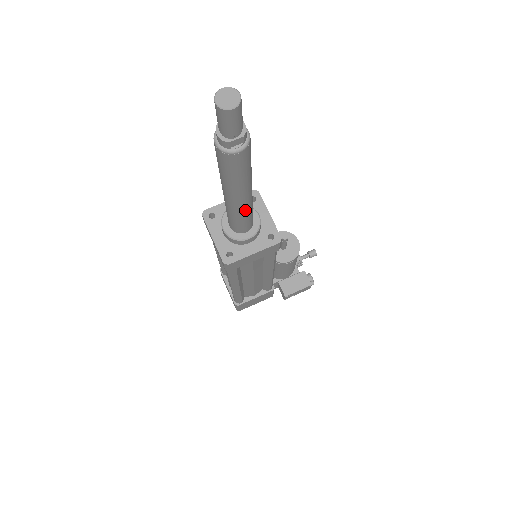
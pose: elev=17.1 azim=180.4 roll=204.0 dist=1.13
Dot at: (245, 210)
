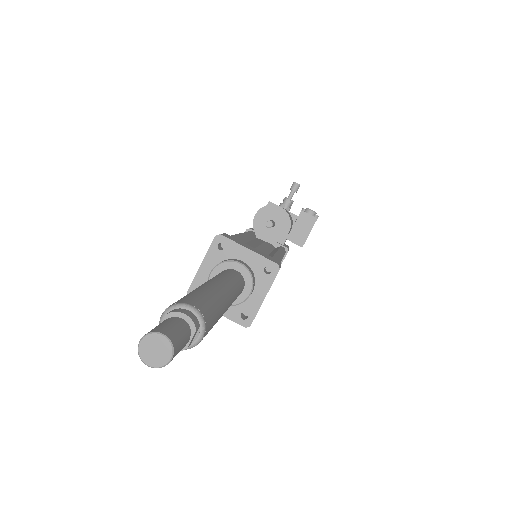
Dot at: (233, 300)
